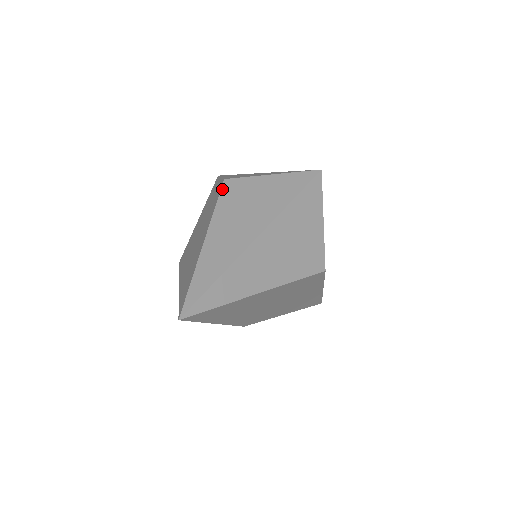
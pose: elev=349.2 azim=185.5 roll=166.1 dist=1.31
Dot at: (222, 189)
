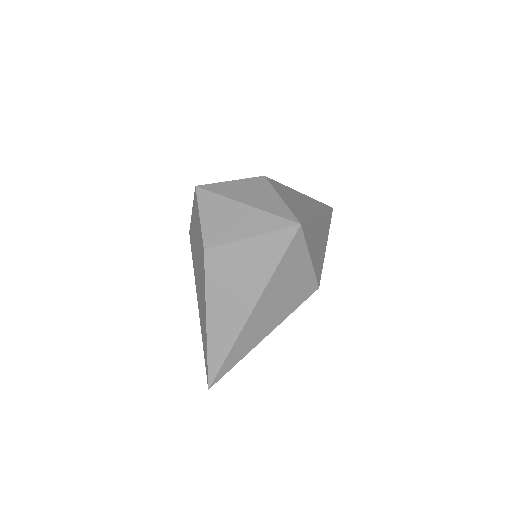
Dot at: (205, 264)
